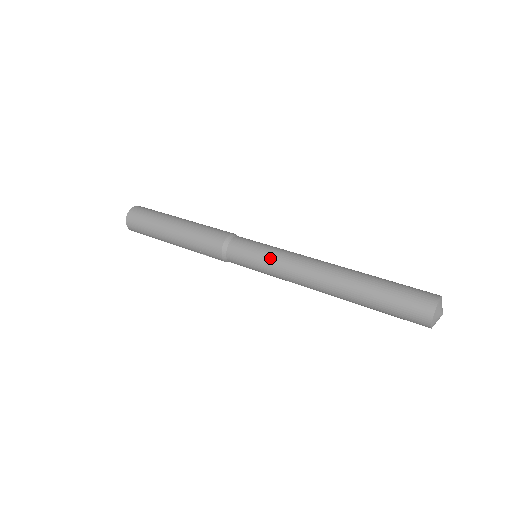
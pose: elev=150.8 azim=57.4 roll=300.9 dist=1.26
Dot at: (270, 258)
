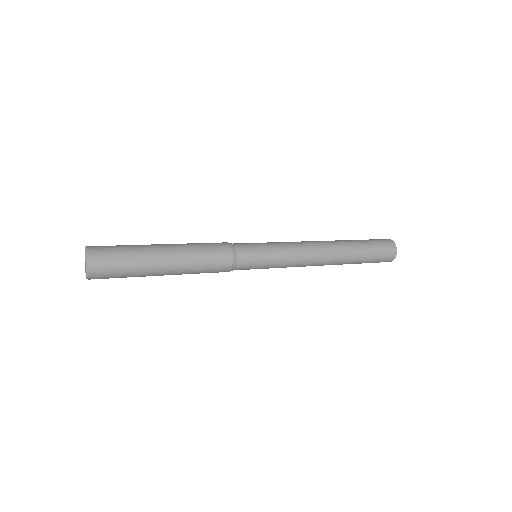
Dot at: (277, 243)
